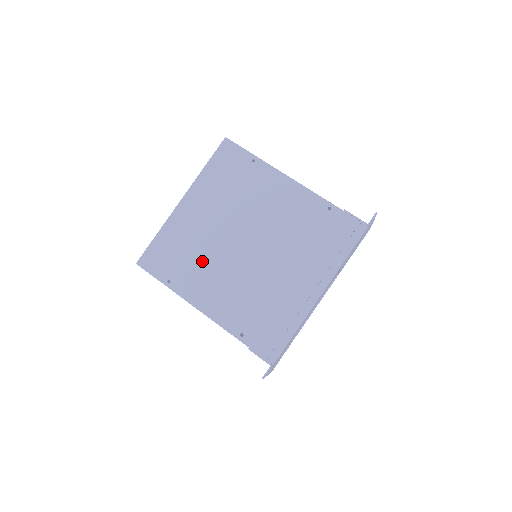
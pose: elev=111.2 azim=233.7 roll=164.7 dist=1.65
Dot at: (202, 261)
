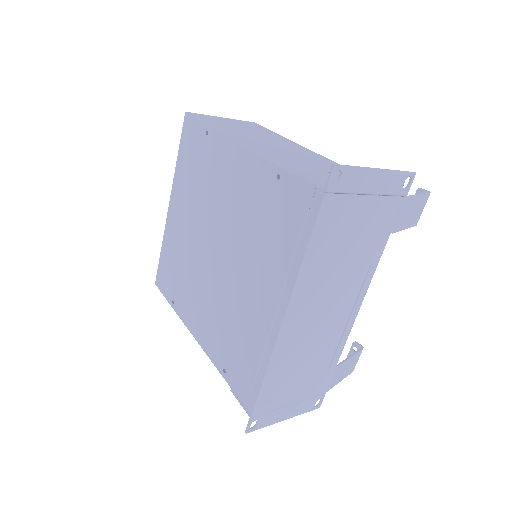
Dot at: (188, 276)
